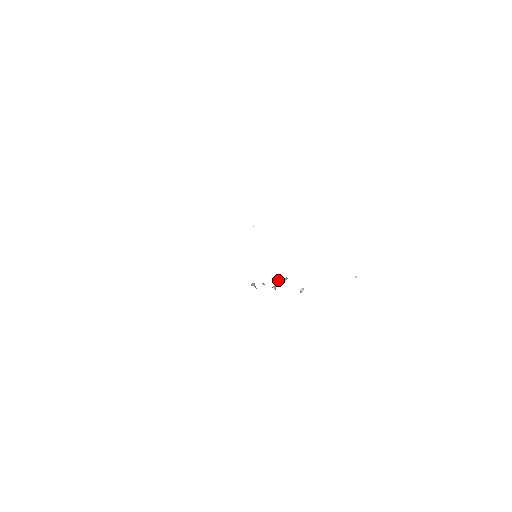
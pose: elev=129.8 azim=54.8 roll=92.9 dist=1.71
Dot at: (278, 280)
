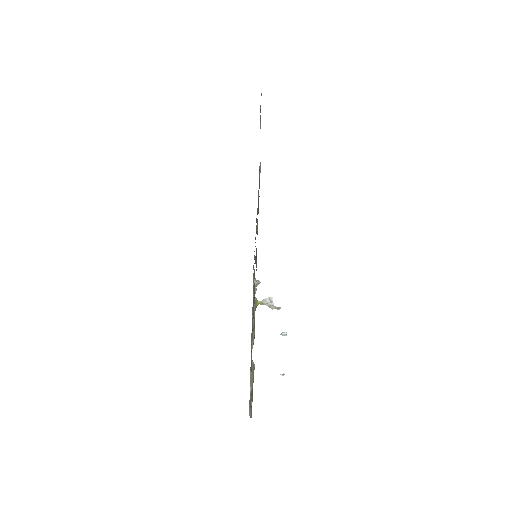
Dot at: (270, 301)
